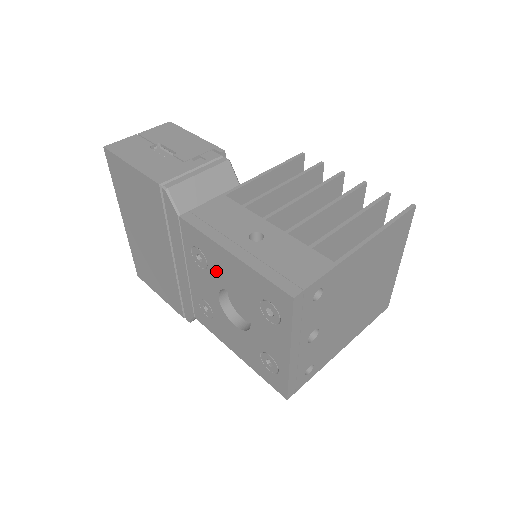
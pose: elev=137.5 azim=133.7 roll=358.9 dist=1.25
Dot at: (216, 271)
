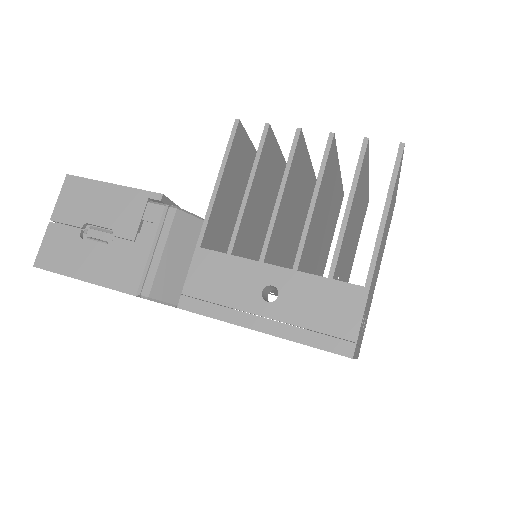
Dot at: occluded
